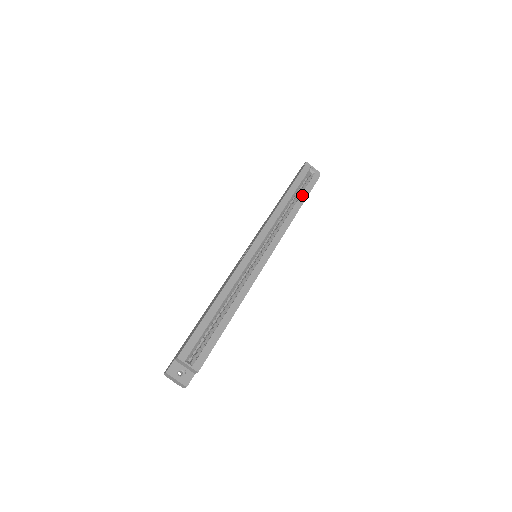
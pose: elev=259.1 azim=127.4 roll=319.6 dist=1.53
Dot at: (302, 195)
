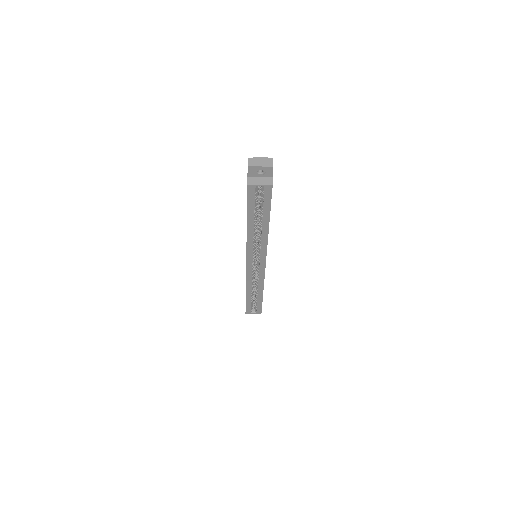
Dot at: (264, 214)
